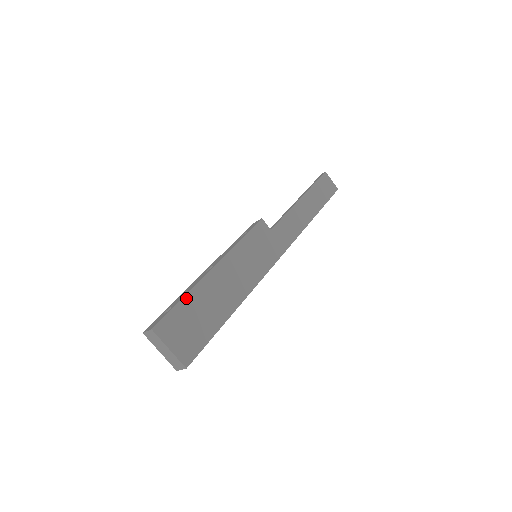
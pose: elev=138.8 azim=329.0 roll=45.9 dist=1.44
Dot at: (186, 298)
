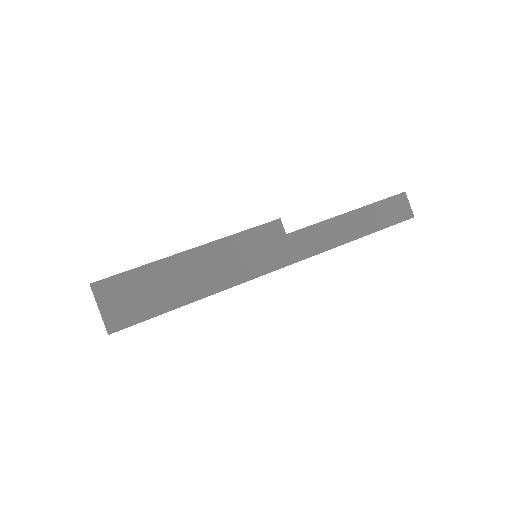
Dot at: (142, 268)
